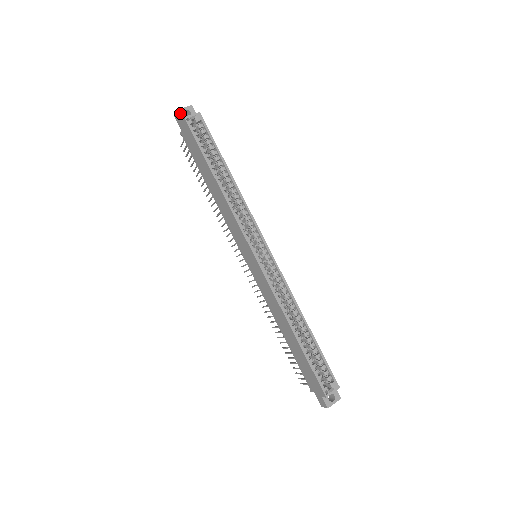
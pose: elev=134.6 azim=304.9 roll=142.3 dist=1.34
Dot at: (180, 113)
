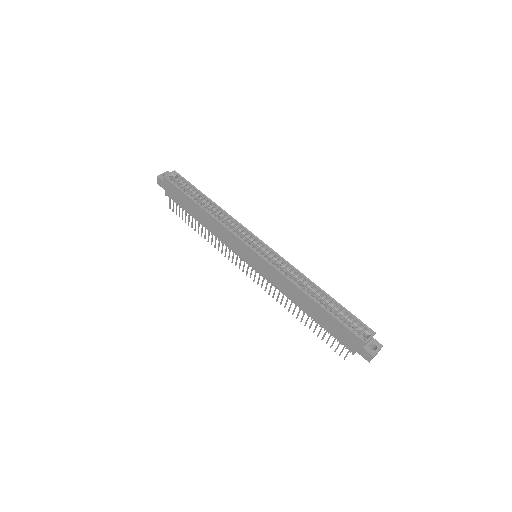
Dot at: (160, 177)
